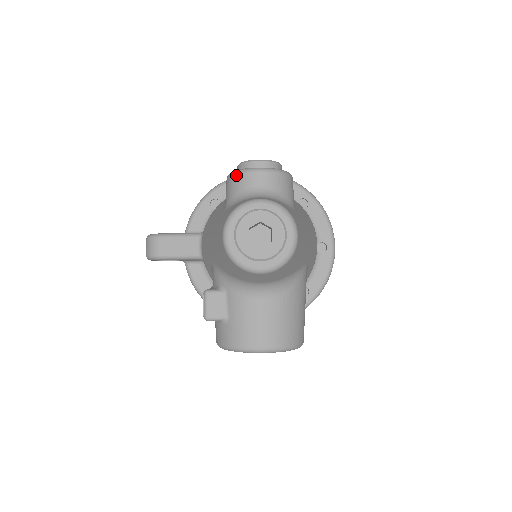
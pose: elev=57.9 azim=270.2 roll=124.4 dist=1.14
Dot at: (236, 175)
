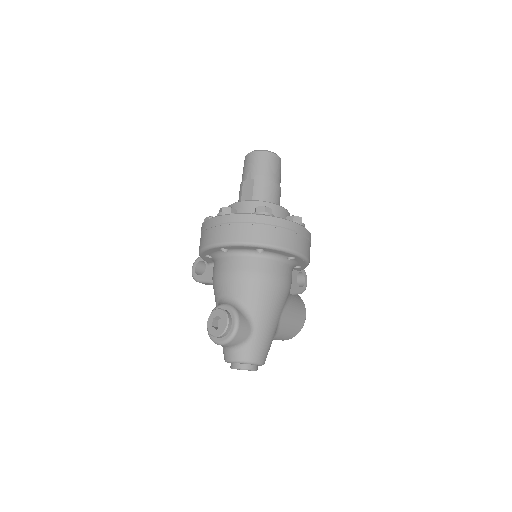
Dot at: occluded
